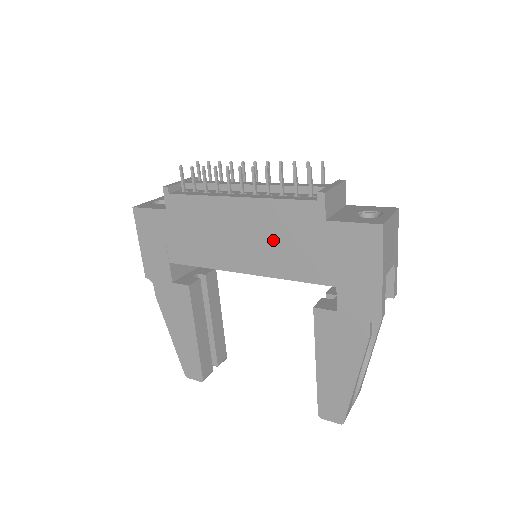
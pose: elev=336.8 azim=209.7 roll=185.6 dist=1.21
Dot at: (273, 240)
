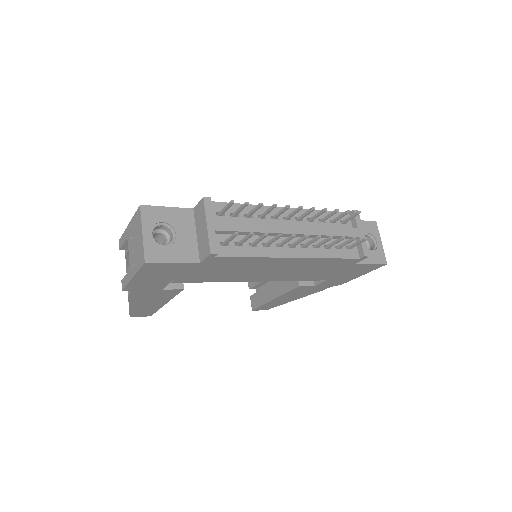
Dot at: (303, 271)
